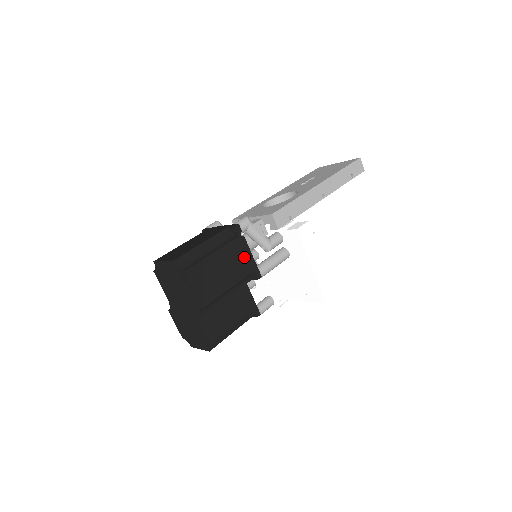
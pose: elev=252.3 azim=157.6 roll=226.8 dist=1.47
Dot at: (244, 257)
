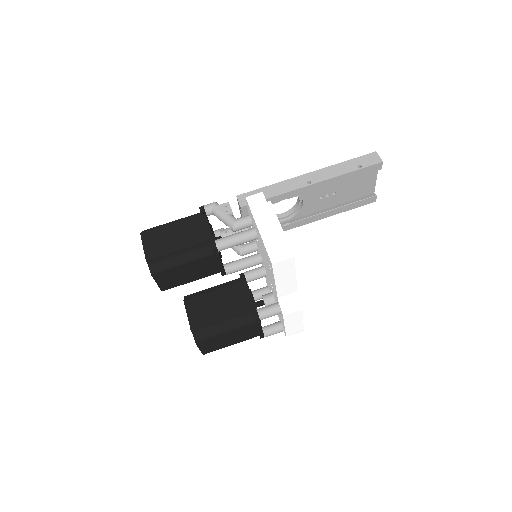
Dot at: (201, 229)
